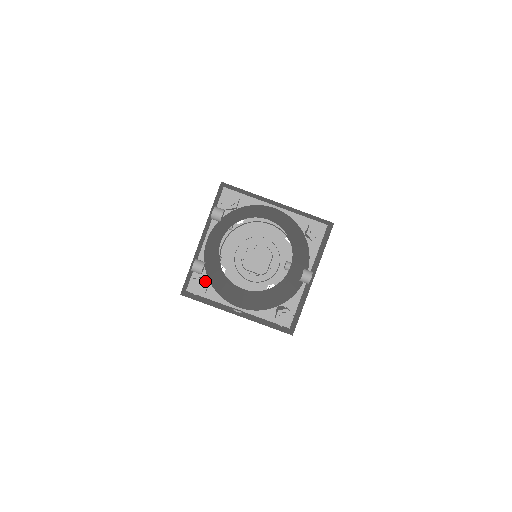
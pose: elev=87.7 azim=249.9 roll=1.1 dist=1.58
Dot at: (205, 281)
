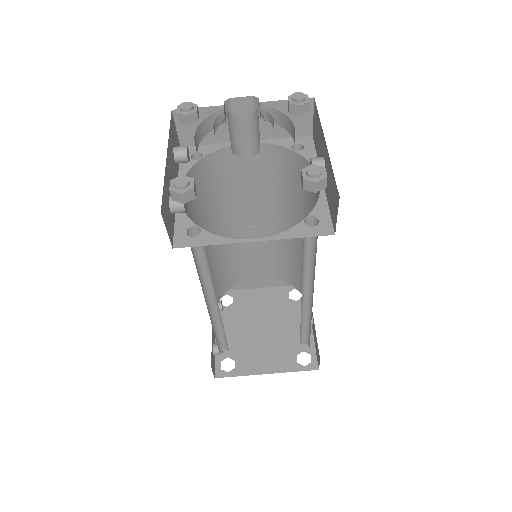
Dot at: (188, 178)
